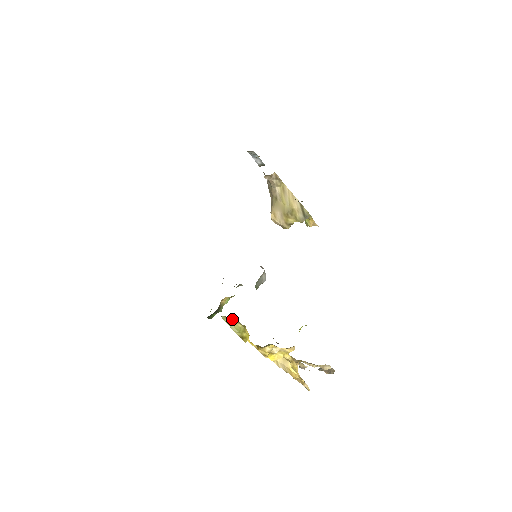
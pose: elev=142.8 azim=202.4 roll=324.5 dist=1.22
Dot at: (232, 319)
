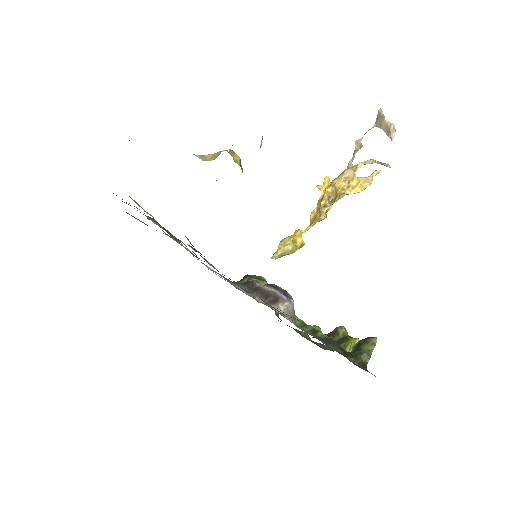
Dot at: (280, 253)
